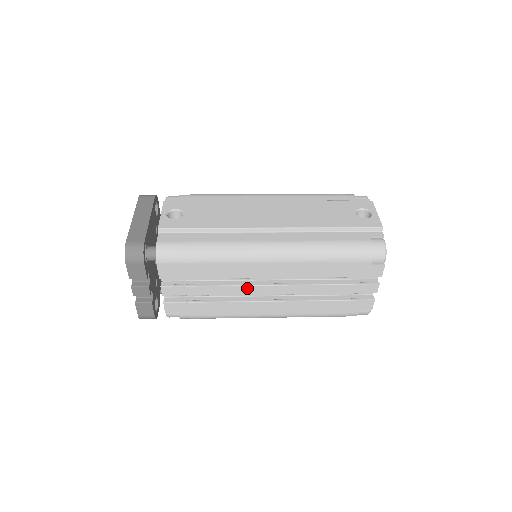
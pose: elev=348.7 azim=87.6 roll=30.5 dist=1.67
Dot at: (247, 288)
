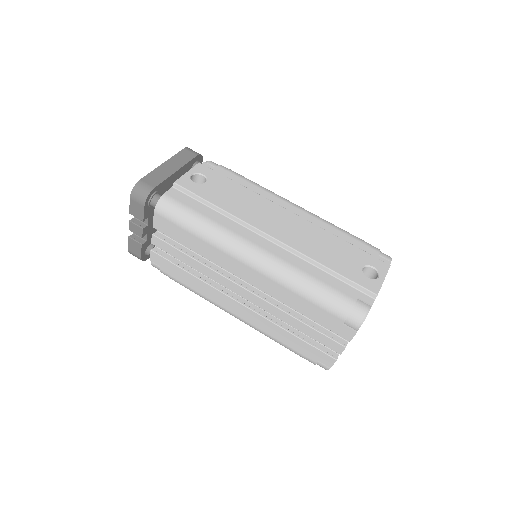
Dot at: (223, 278)
